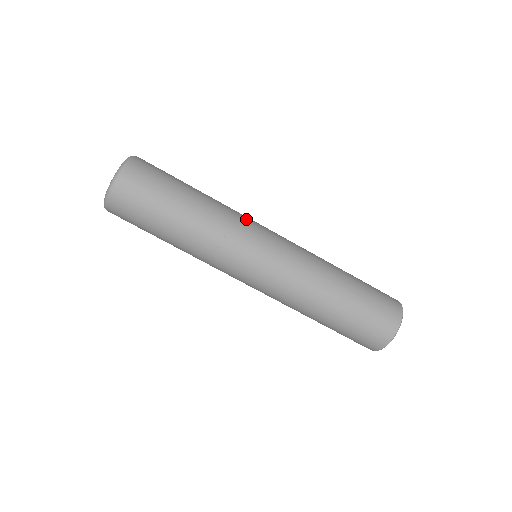
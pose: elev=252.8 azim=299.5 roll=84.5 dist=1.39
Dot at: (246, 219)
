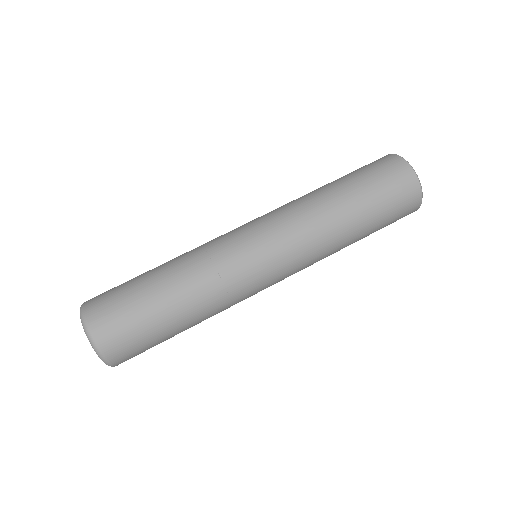
Dot at: occluded
